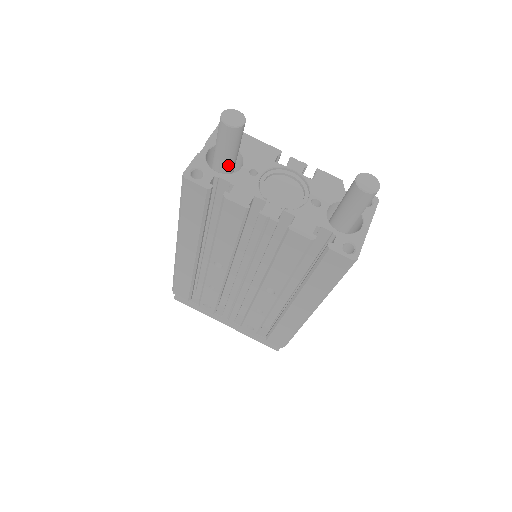
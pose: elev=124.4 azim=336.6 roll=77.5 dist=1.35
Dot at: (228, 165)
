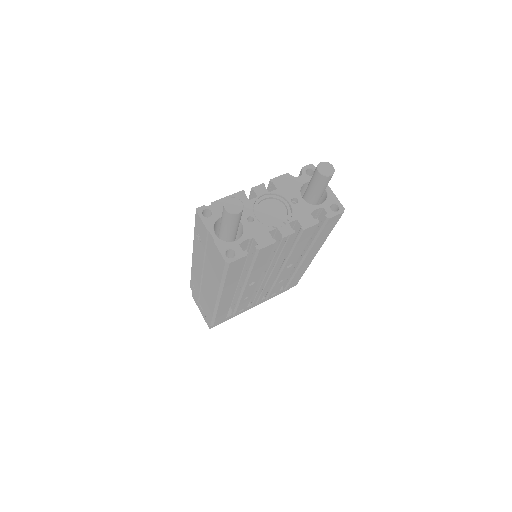
Dot at: (237, 230)
